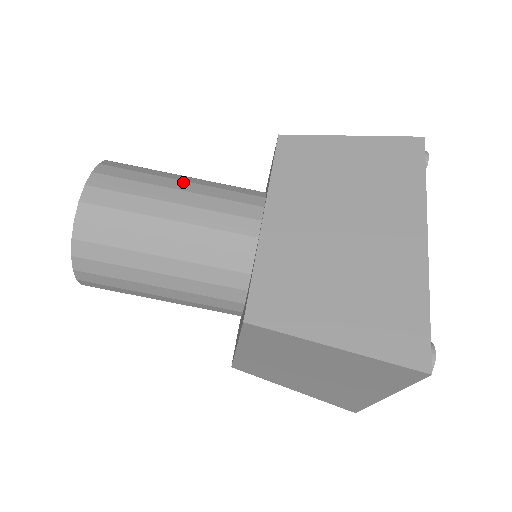
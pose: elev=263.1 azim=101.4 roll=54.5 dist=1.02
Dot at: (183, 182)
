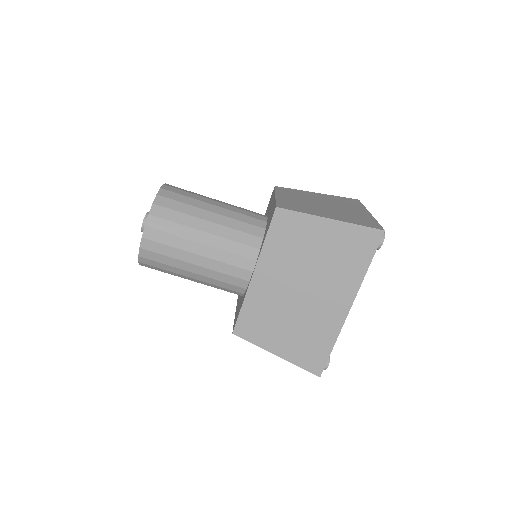
Dot at: (205, 234)
